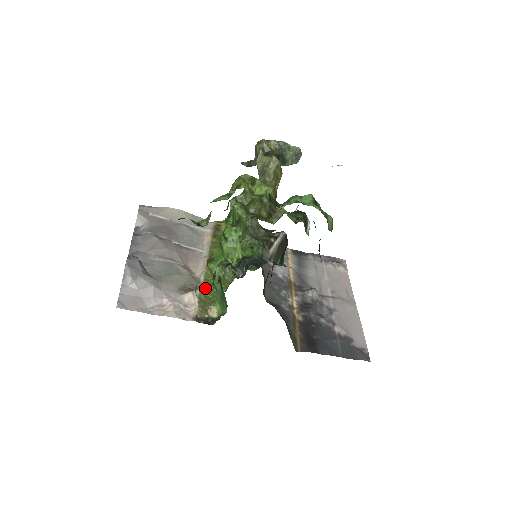
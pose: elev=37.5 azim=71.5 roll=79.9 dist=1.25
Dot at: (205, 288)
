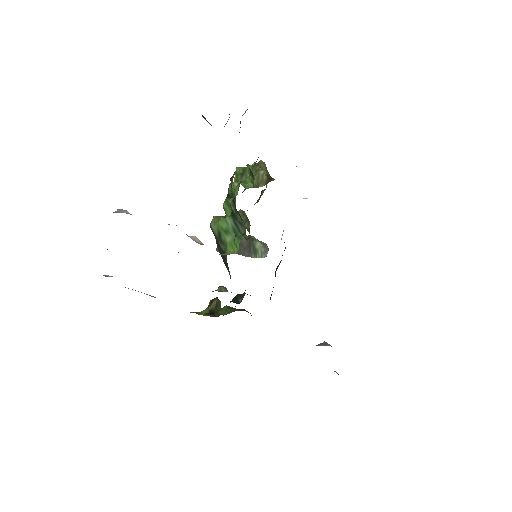
Dot at: occluded
